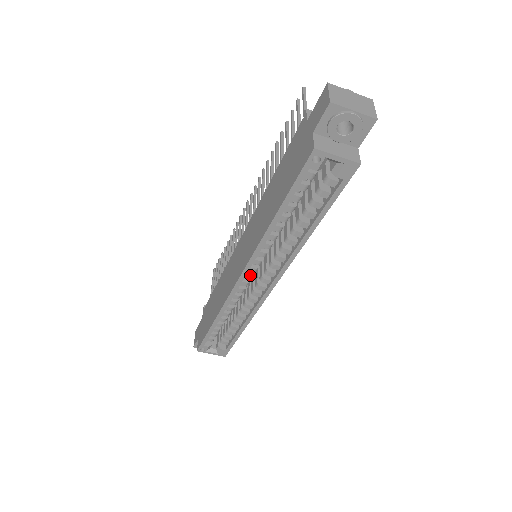
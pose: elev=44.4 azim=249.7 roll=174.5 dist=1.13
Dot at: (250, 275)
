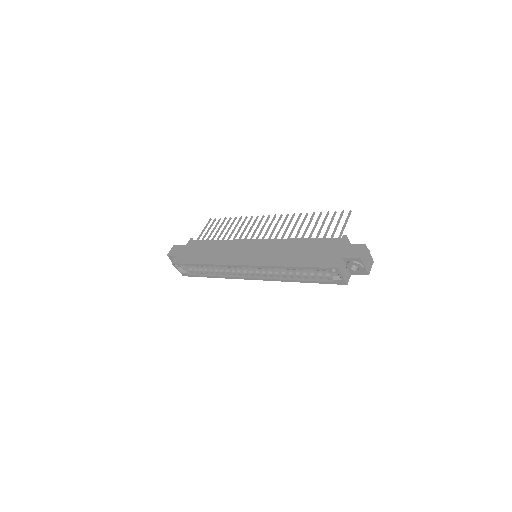
Dot at: (249, 267)
